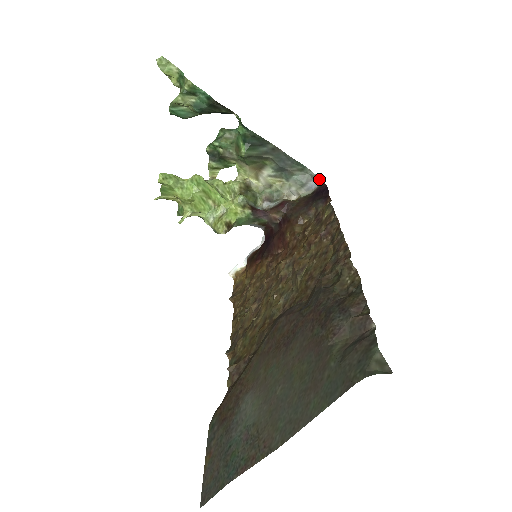
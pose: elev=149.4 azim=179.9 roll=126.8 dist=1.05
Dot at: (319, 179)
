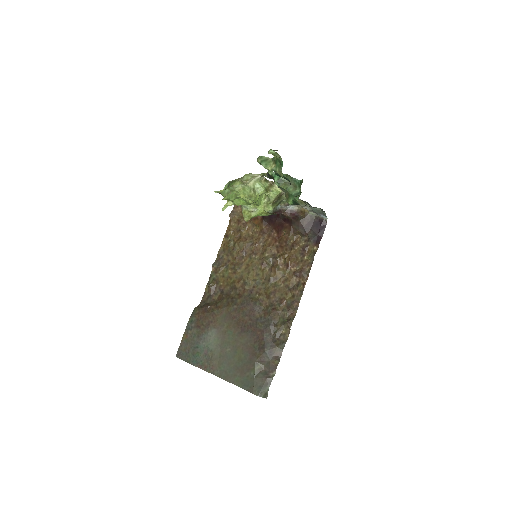
Dot at: (326, 216)
